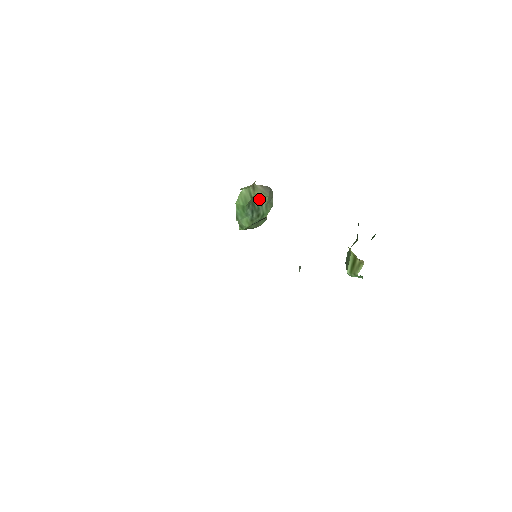
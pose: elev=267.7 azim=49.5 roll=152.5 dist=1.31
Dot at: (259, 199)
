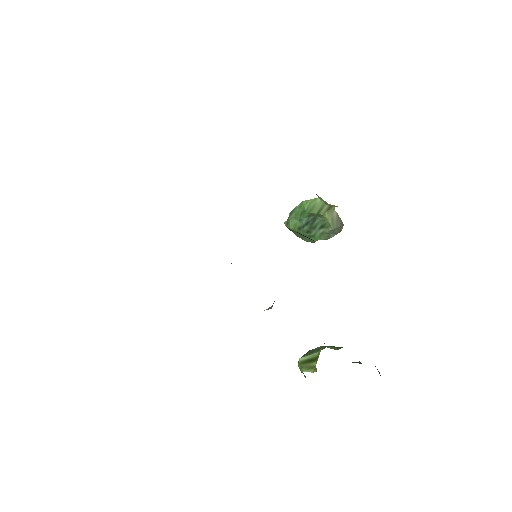
Dot at: (324, 221)
